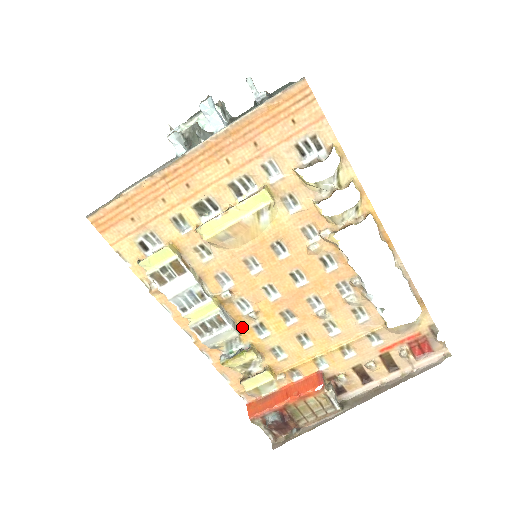
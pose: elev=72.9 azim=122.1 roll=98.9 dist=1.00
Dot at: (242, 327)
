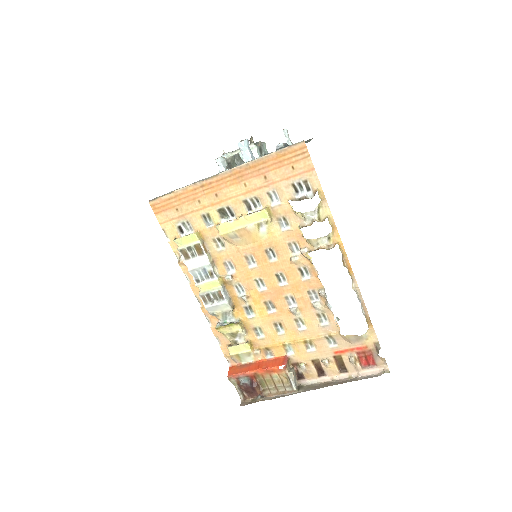
Dot at: (236, 305)
